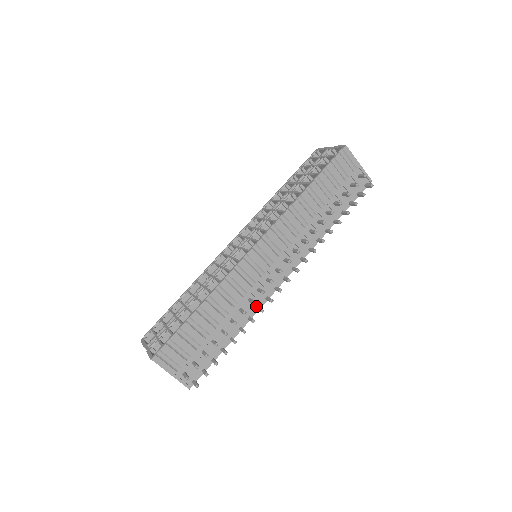
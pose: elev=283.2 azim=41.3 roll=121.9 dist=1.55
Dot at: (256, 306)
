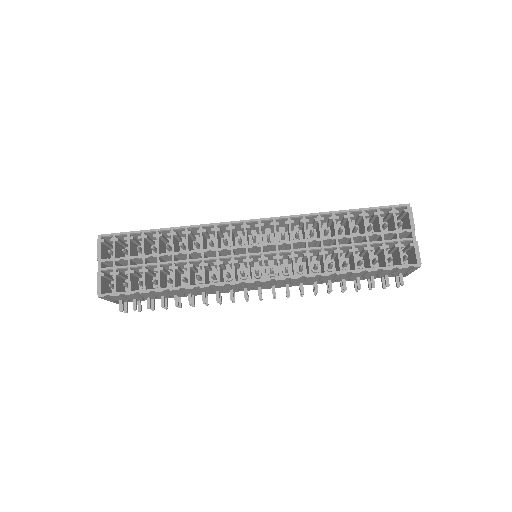
Dot at: occluded
